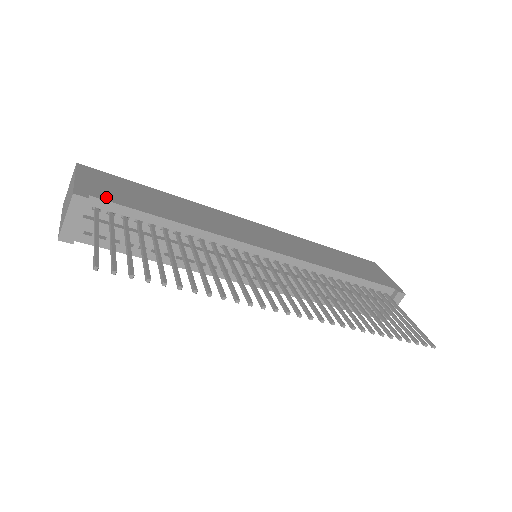
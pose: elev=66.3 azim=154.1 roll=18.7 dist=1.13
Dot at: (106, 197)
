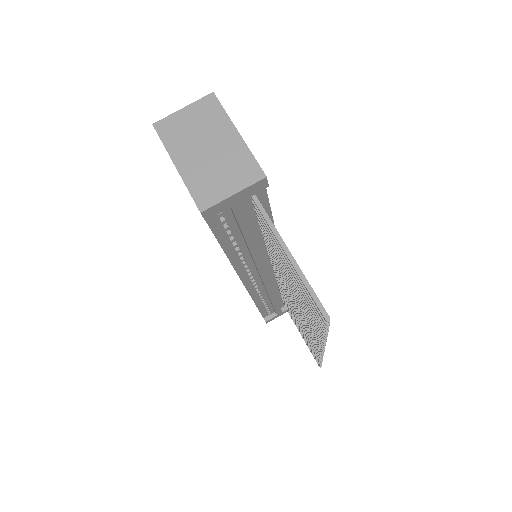
Dot at: occluded
